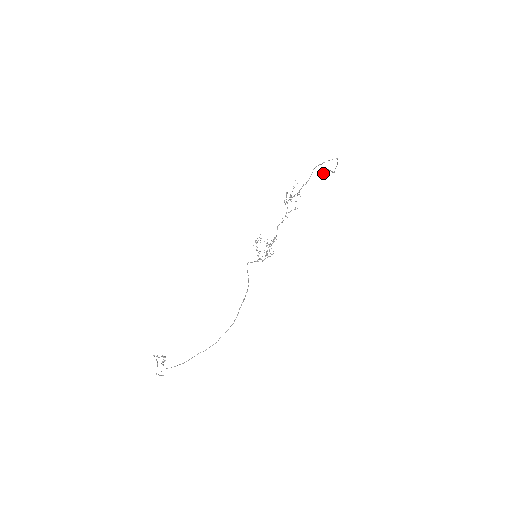
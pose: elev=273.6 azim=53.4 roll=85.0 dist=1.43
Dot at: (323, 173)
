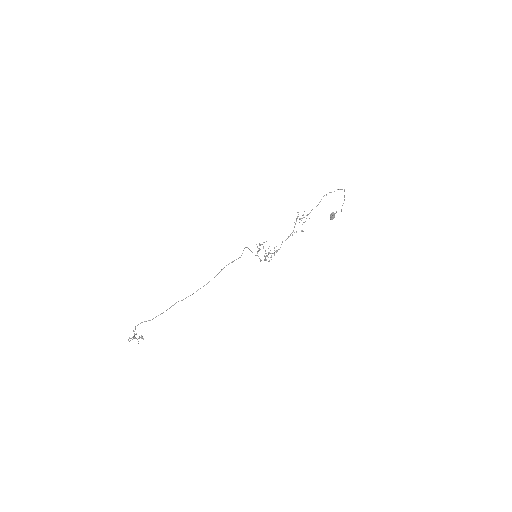
Dot at: (333, 217)
